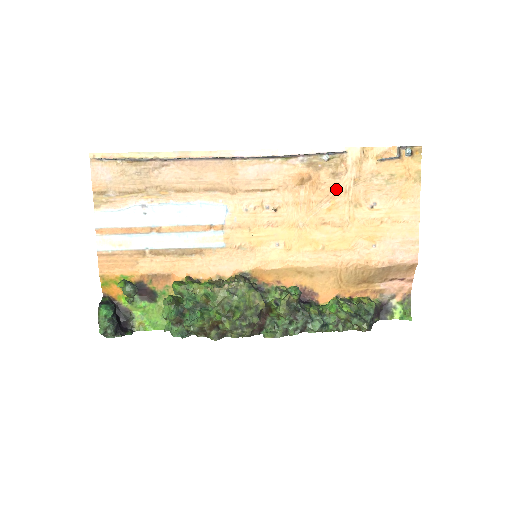
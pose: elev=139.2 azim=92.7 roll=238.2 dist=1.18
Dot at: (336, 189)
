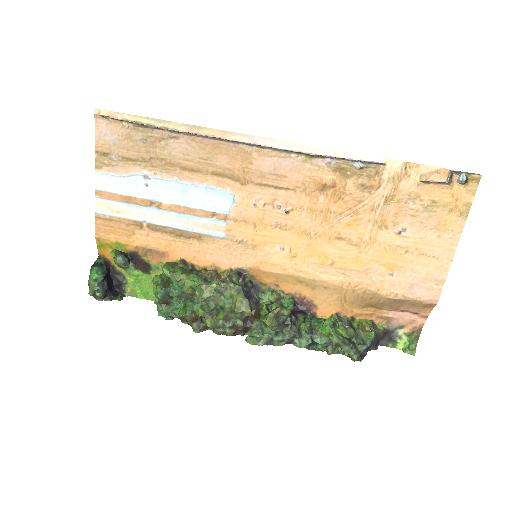
Dot at: (362, 204)
